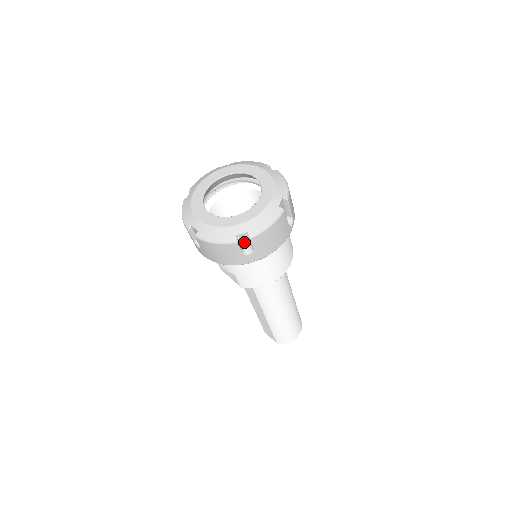
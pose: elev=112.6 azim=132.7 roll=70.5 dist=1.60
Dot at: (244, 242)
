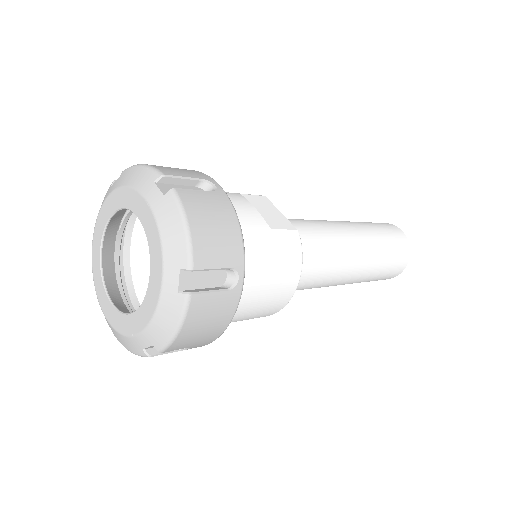
Dot at: occluded
